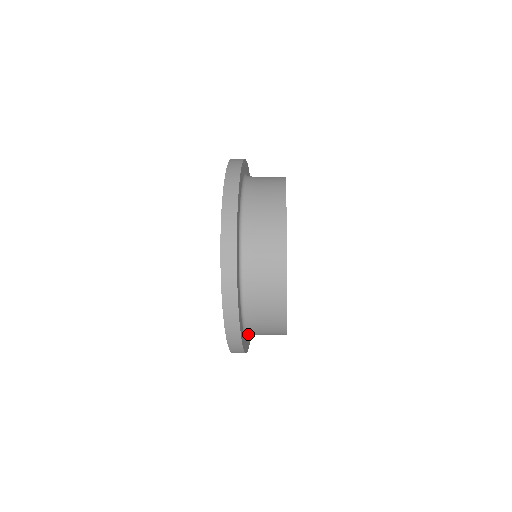
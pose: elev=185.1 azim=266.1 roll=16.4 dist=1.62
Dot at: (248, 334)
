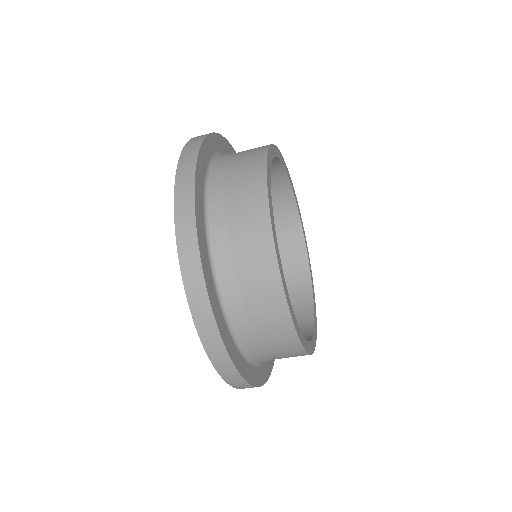
Dot at: (249, 356)
